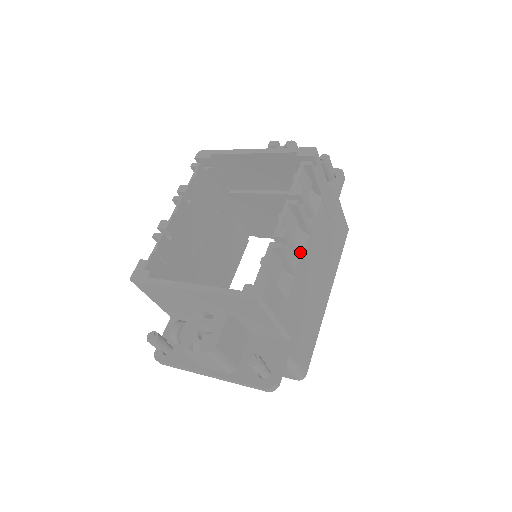
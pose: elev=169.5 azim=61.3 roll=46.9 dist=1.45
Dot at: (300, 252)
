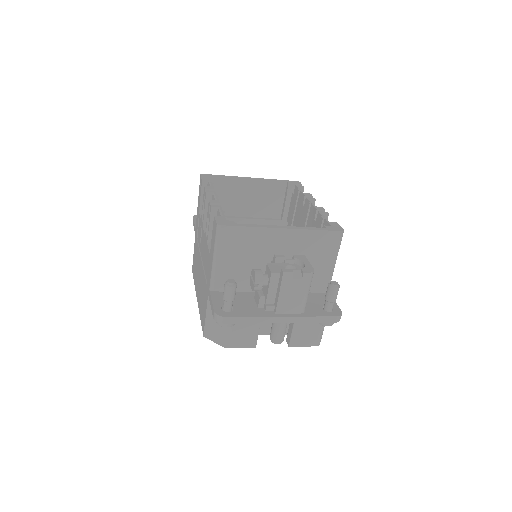
Dot at: occluded
